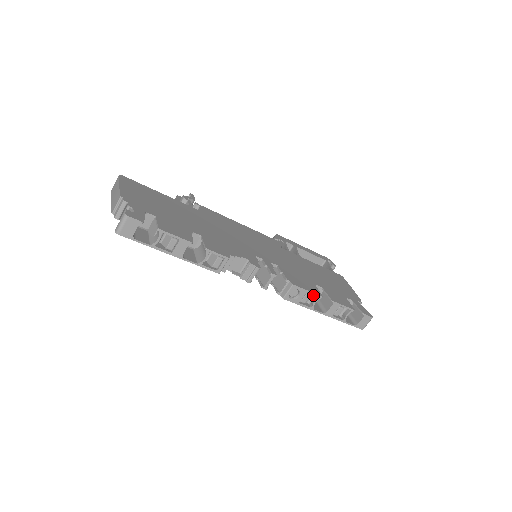
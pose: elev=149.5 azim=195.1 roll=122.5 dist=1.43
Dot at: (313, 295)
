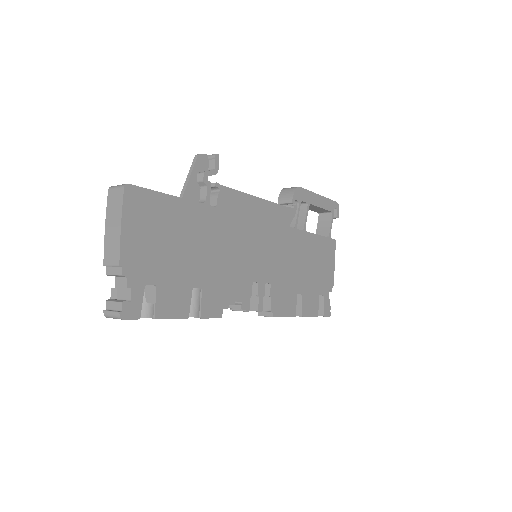
Dot at: occluded
